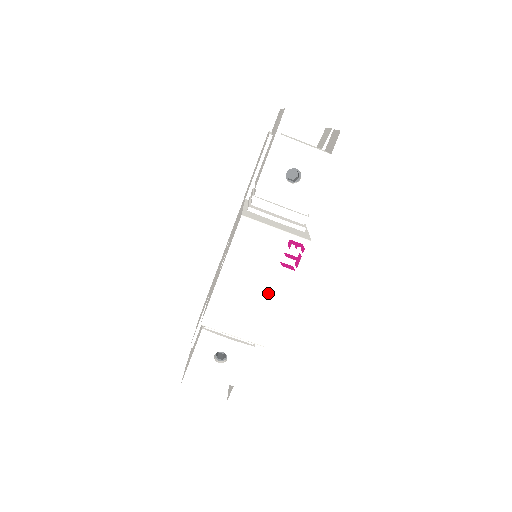
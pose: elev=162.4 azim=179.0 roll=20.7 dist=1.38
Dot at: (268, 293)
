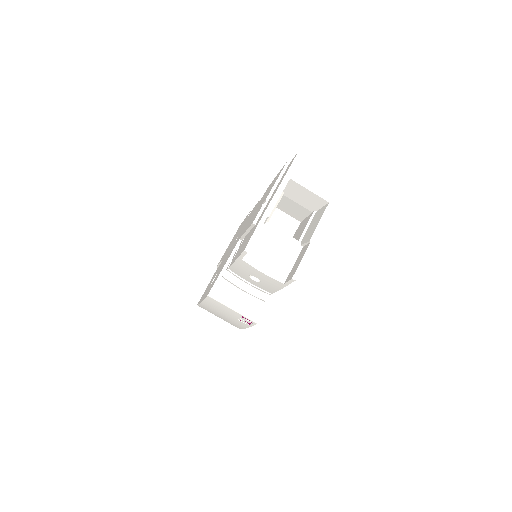
Dot at: (233, 321)
